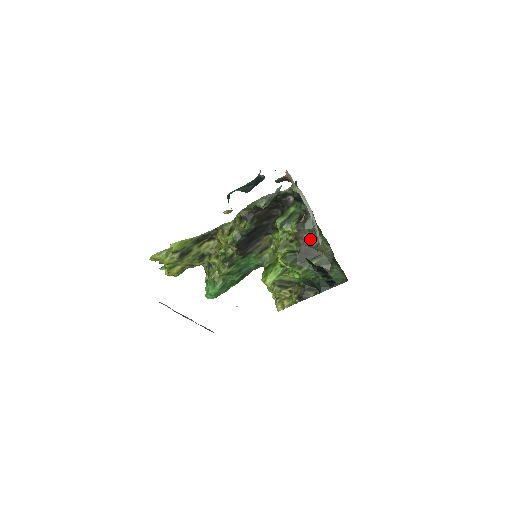
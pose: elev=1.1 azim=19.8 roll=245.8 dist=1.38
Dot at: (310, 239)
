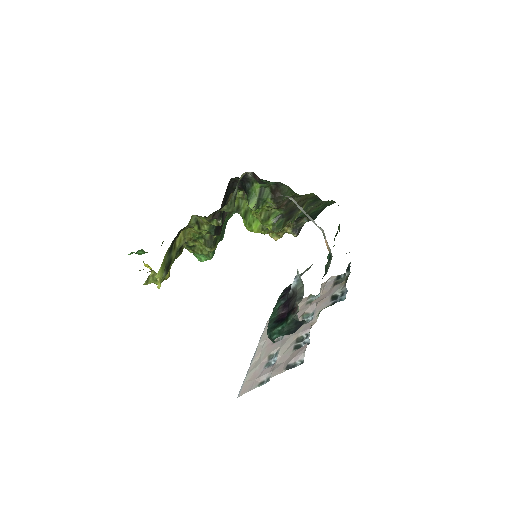
Dot at: (291, 201)
